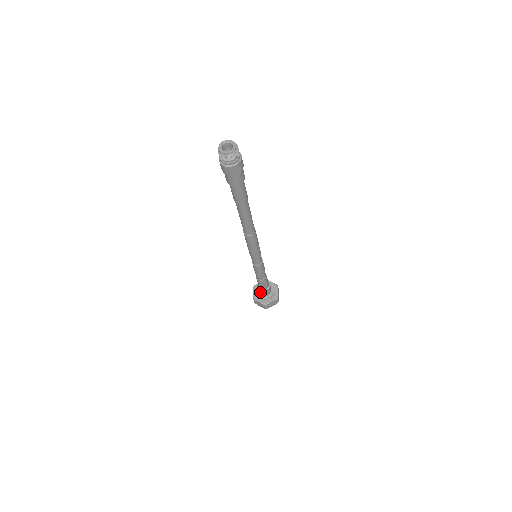
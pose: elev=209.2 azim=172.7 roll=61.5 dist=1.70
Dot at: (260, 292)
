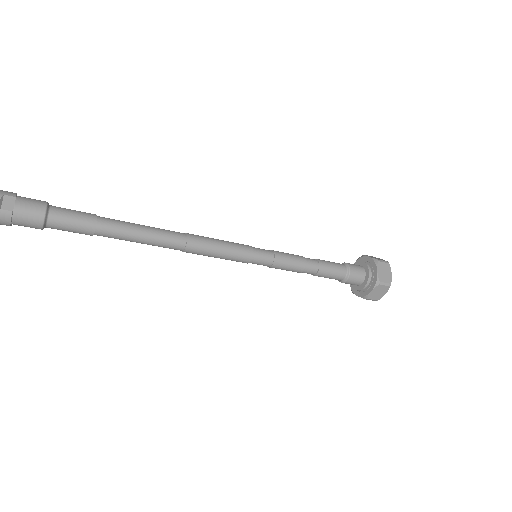
Dot at: (353, 283)
